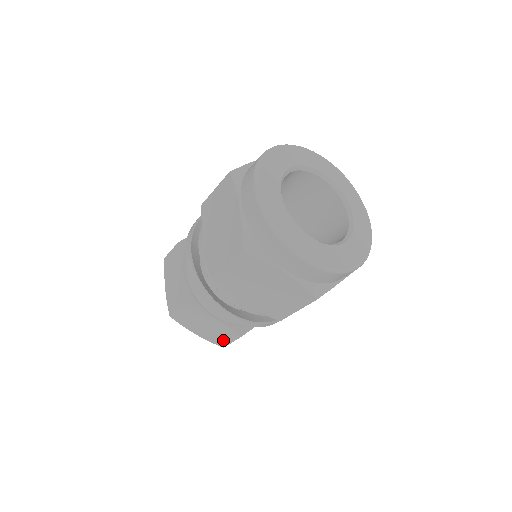
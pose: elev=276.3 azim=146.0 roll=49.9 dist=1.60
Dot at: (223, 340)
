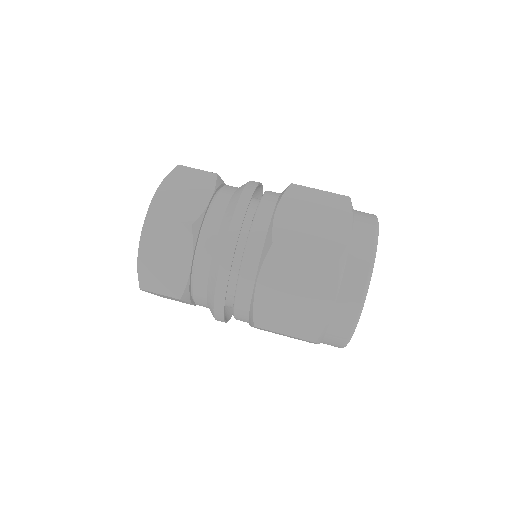
Dot at: (171, 299)
